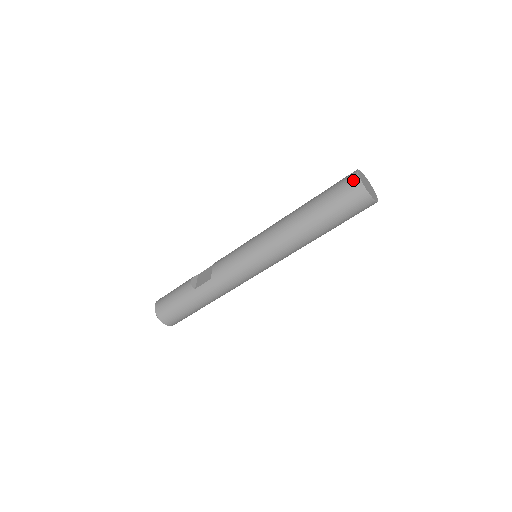
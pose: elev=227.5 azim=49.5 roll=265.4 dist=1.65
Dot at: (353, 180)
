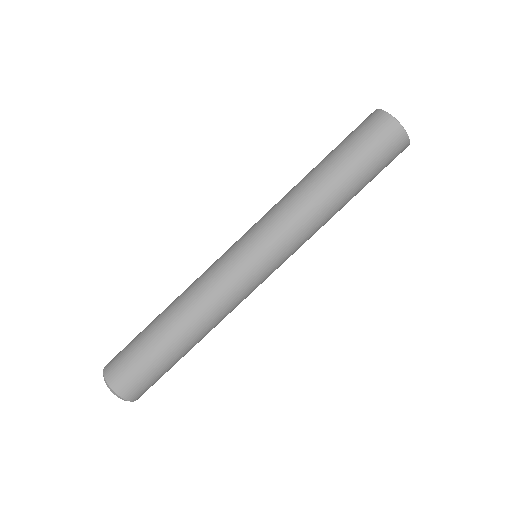
Dot at: occluded
